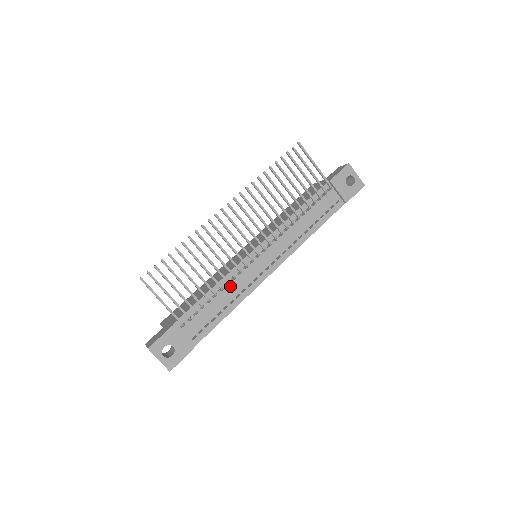
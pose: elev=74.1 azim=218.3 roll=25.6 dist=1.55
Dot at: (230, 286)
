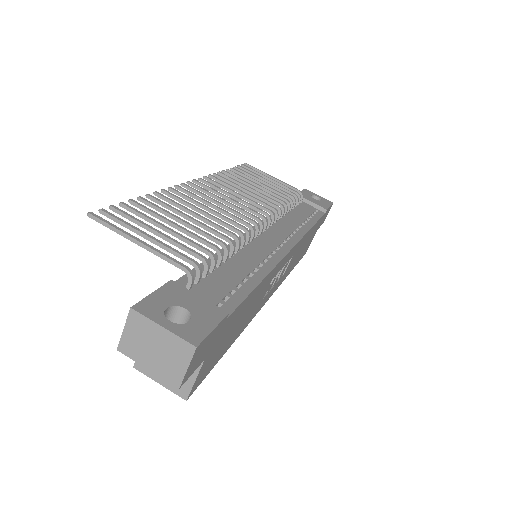
Dot at: (242, 254)
